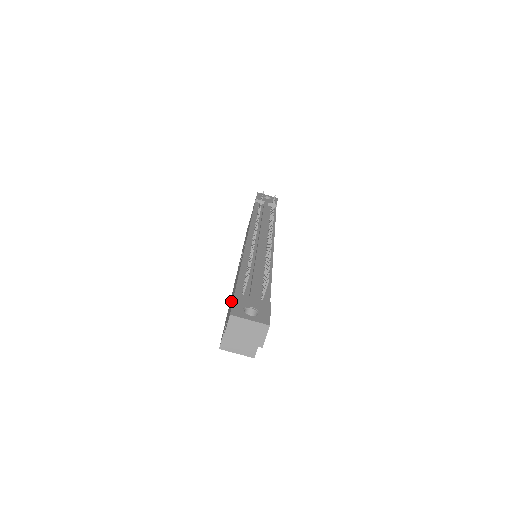
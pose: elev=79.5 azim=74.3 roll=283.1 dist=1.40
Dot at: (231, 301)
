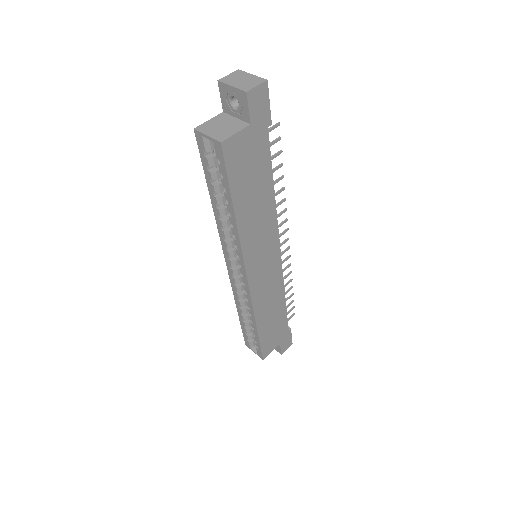
Dot at: occluded
